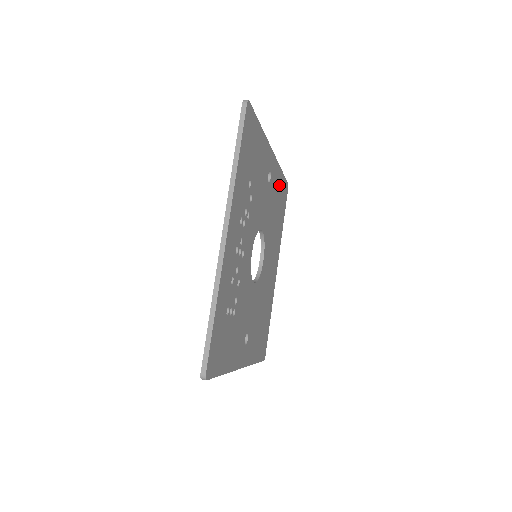
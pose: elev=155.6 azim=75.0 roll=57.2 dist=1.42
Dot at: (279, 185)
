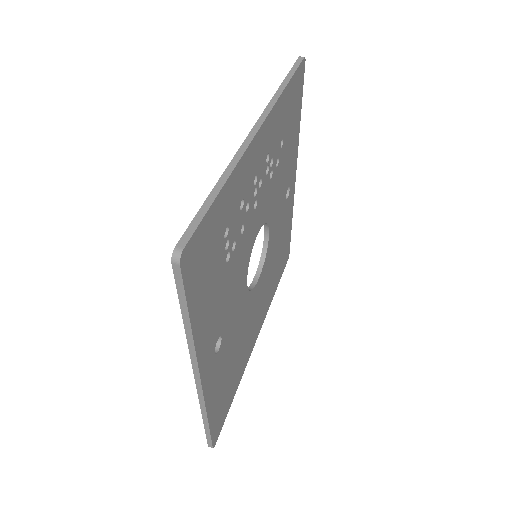
Dot at: (287, 231)
